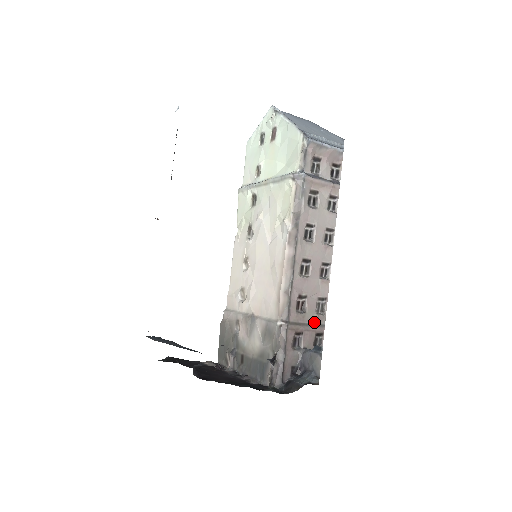
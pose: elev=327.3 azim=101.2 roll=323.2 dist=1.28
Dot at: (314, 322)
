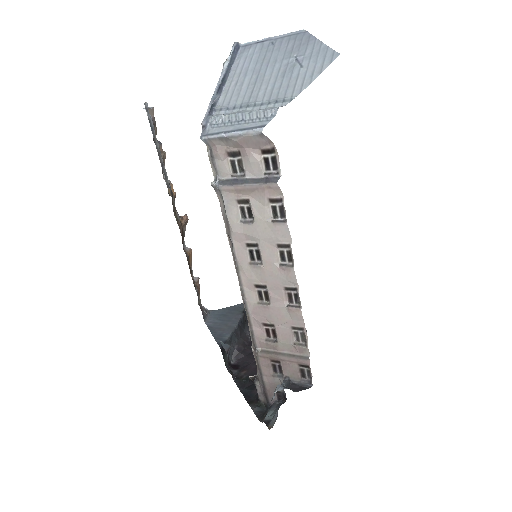
Dot at: (293, 352)
